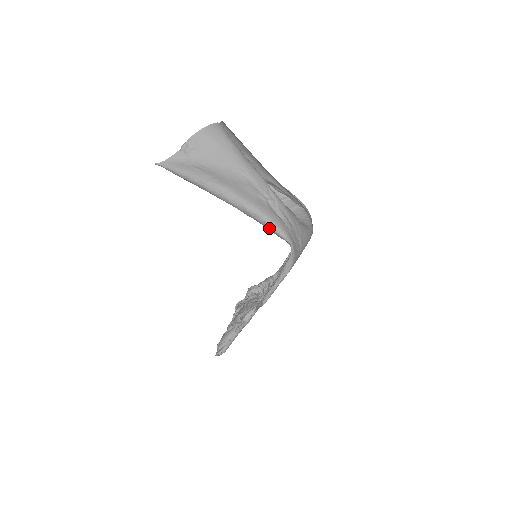
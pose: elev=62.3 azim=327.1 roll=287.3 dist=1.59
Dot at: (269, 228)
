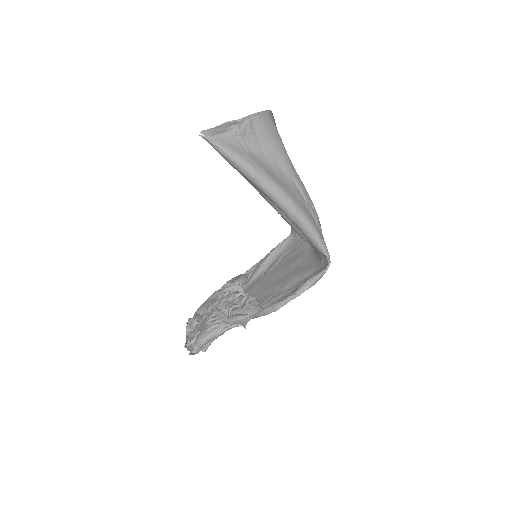
Dot at: (313, 240)
